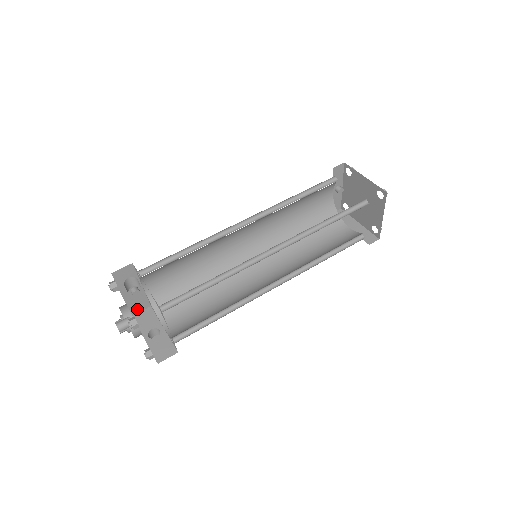
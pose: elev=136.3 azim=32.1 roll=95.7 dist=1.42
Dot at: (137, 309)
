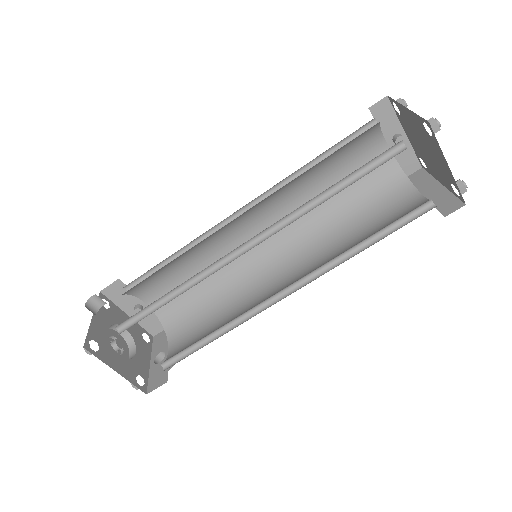
Dot at: (156, 329)
